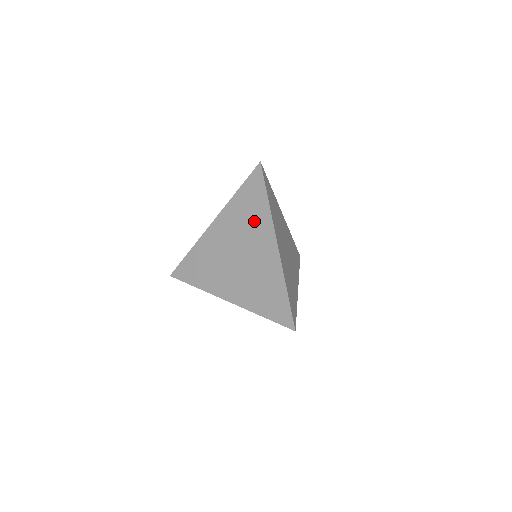
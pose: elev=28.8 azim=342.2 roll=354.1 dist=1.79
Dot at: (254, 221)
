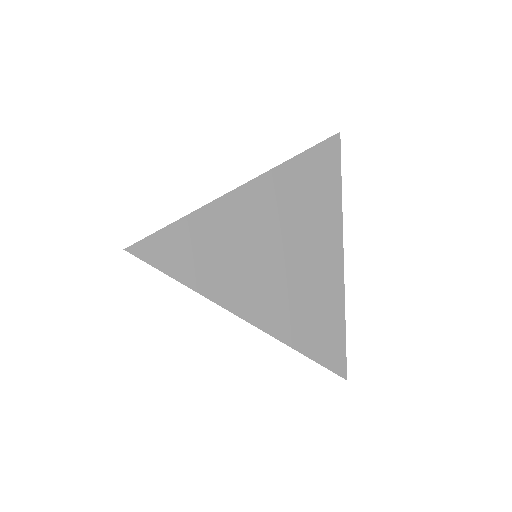
Dot at: occluded
